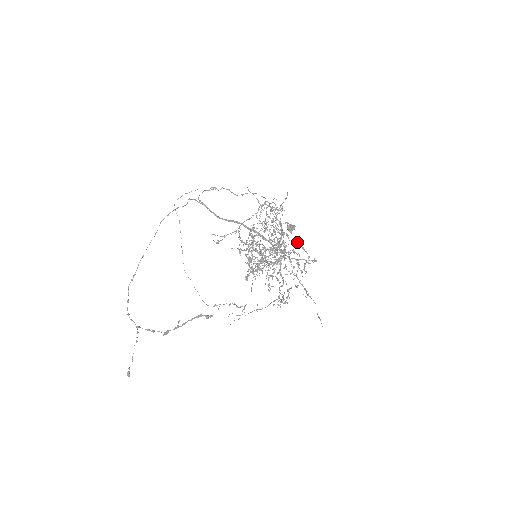
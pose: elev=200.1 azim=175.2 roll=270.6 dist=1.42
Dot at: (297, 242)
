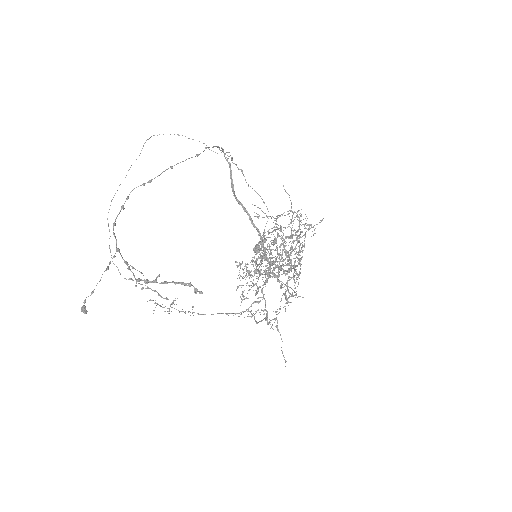
Dot at: occluded
